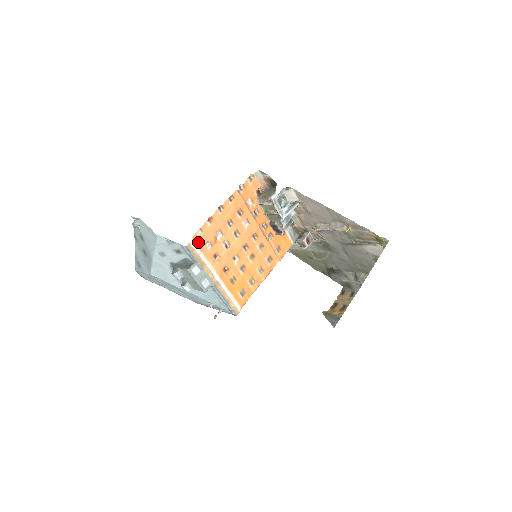
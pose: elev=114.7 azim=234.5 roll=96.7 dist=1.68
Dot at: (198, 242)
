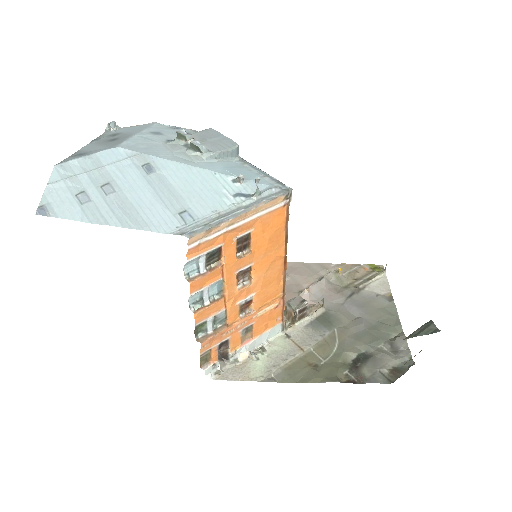
Dot at: occluded
